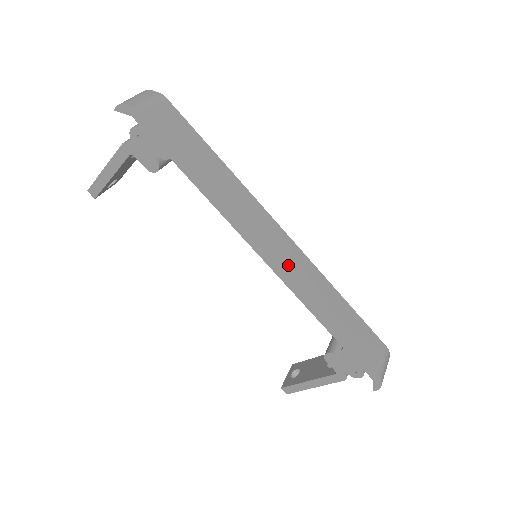
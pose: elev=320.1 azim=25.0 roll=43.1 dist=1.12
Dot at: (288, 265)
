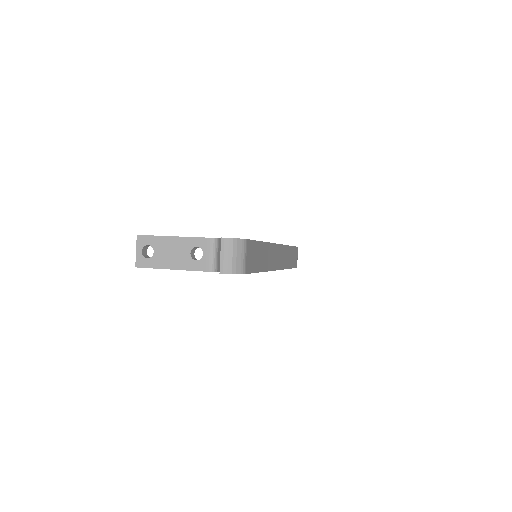
Dot at: (281, 264)
